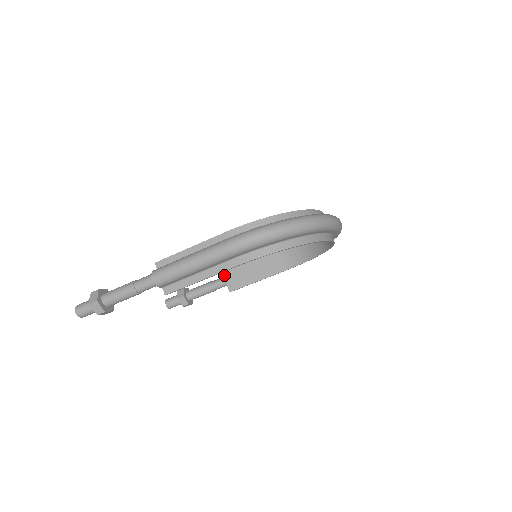
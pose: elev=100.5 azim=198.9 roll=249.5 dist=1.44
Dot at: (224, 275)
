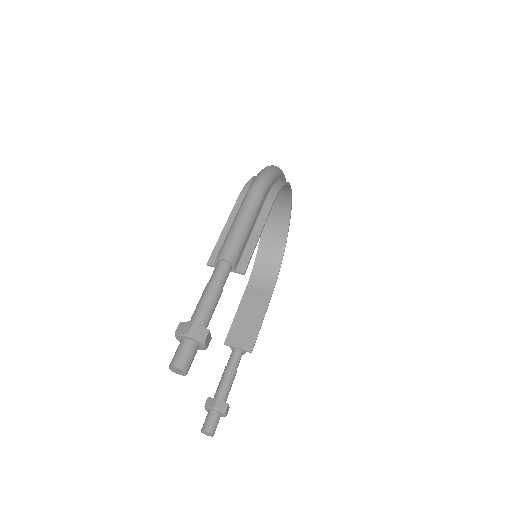
Dot at: (232, 346)
